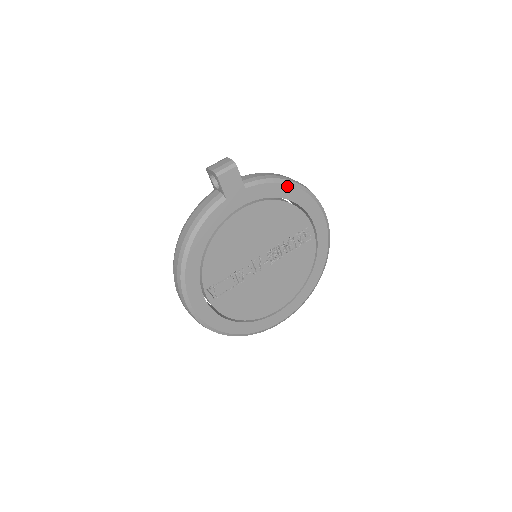
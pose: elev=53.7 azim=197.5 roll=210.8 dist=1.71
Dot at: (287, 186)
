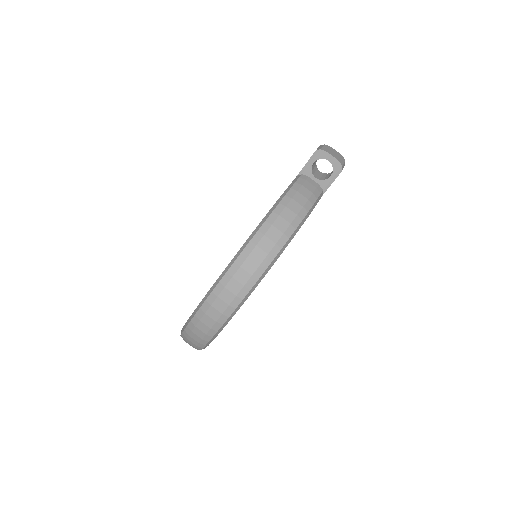
Dot at: occluded
